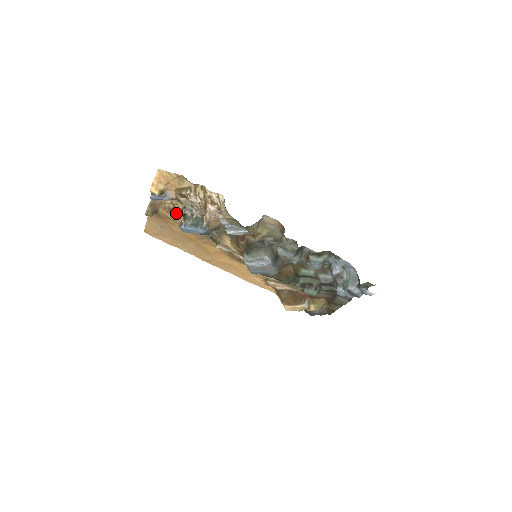
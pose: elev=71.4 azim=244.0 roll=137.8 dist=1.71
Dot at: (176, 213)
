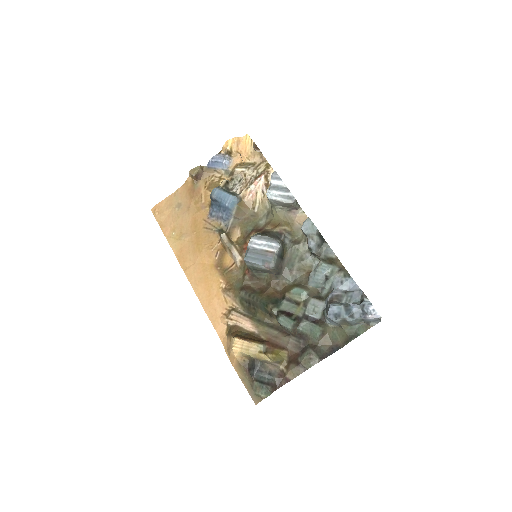
Dot at: occluded
